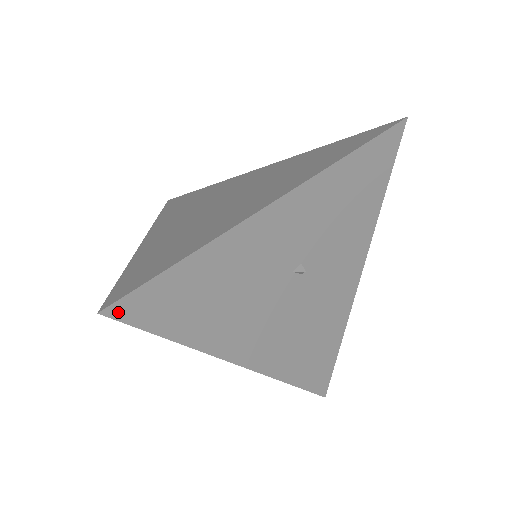
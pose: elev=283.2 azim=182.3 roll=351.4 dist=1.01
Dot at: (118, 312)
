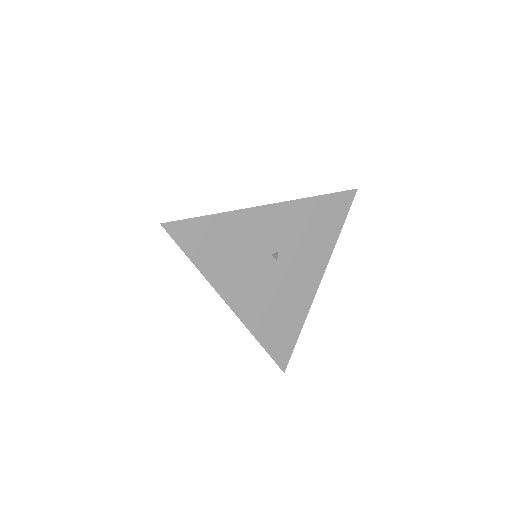
Dot at: (169, 228)
